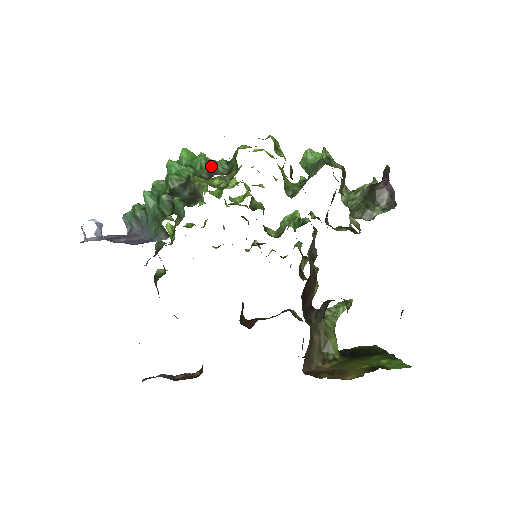
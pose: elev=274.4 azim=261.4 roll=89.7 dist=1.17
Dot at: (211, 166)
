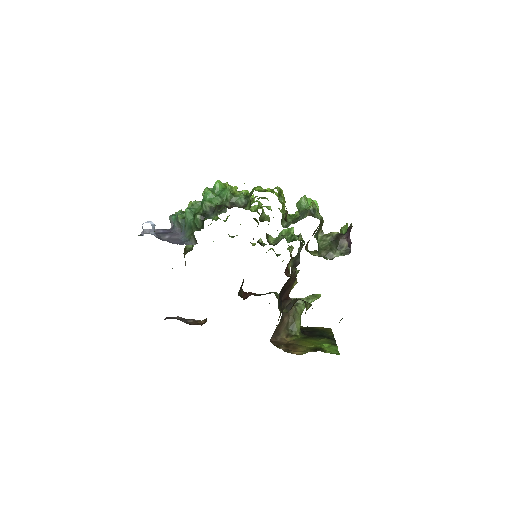
Dot at: (233, 199)
